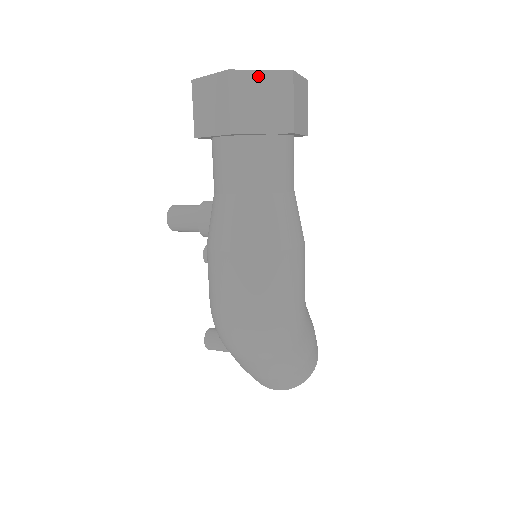
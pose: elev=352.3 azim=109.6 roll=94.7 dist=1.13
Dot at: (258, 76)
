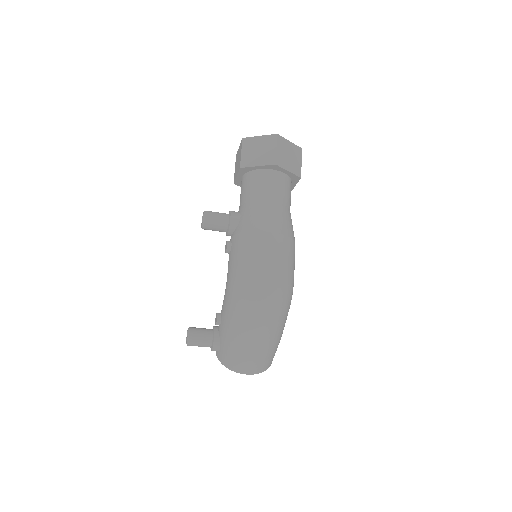
Dot at: (289, 143)
